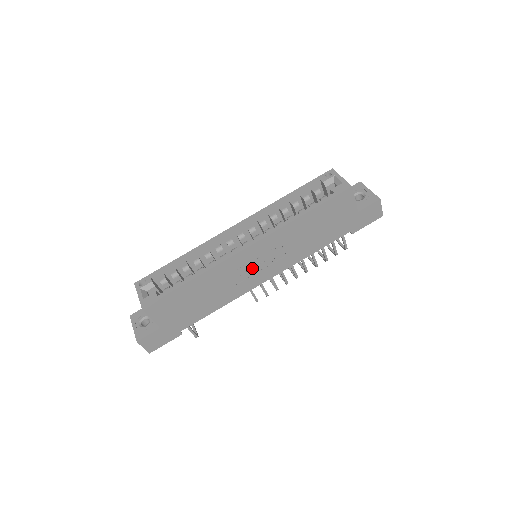
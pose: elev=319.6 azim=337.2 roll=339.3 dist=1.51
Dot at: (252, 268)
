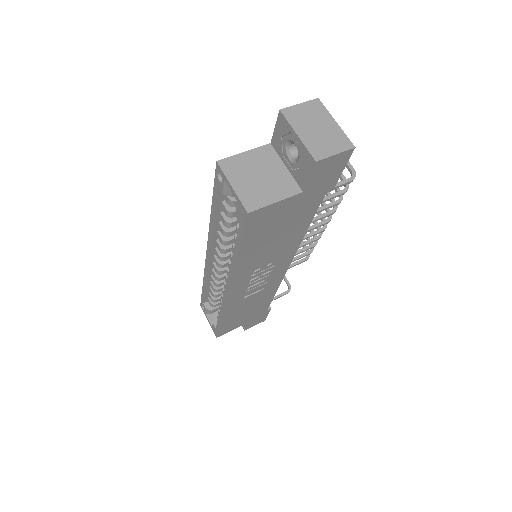
Dot at: (258, 281)
